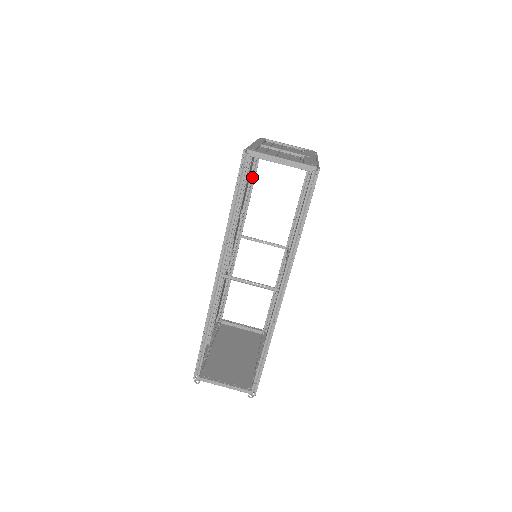
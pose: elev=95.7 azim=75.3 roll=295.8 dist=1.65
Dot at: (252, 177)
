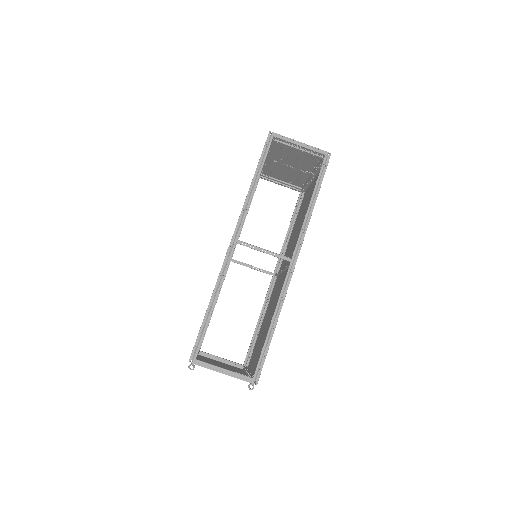
Dot at: occluded
